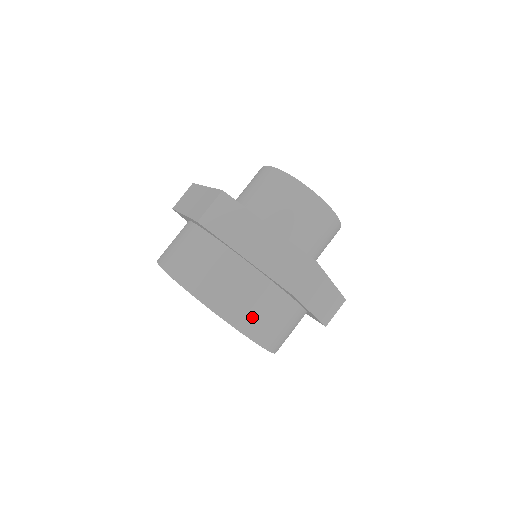
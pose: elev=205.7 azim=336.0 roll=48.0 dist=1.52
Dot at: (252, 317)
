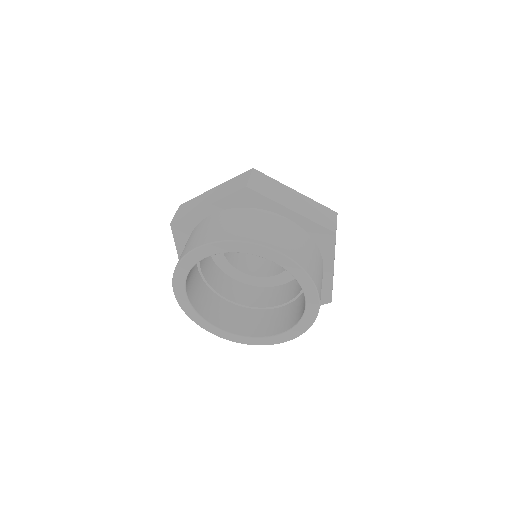
Dot at: (238, 230)
